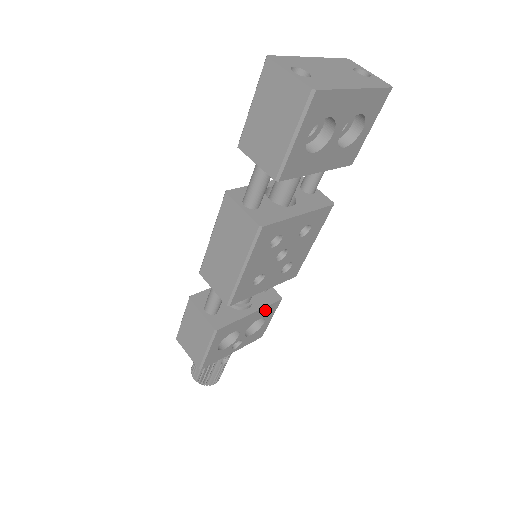
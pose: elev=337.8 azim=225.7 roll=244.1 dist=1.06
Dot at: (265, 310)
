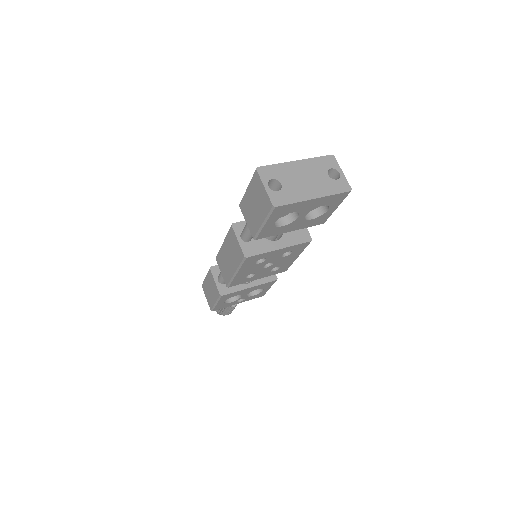
Dot at: (262, 285)
